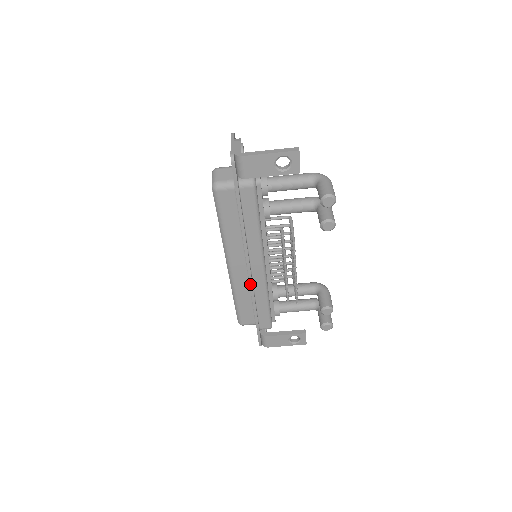
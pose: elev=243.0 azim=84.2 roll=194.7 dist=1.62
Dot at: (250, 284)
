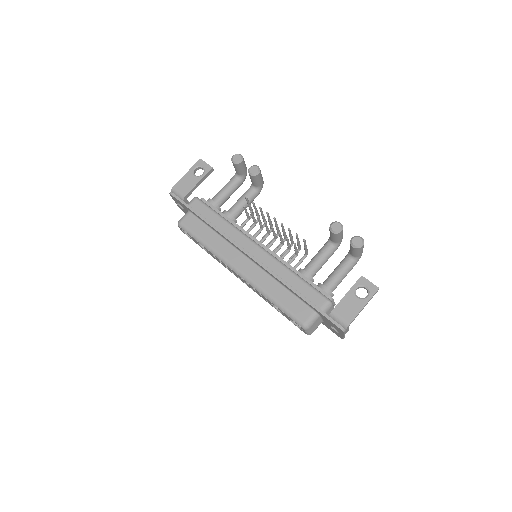
Dot at: (260, 265)
